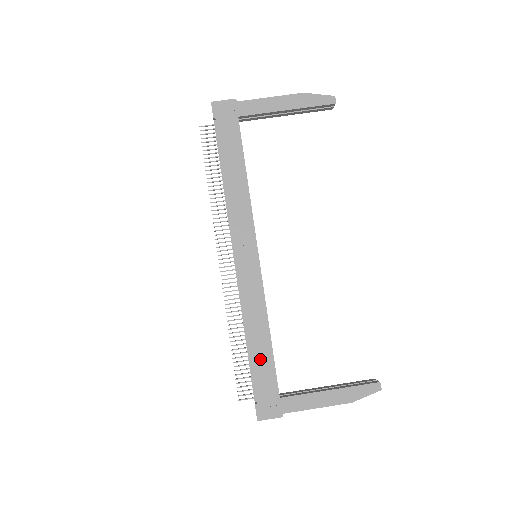
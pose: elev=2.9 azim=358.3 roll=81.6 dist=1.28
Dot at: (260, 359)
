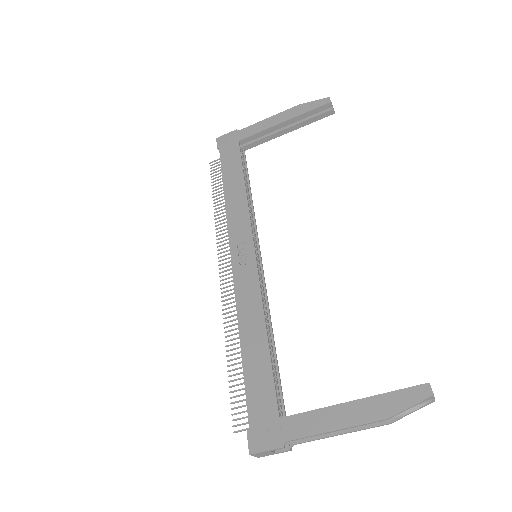
Dot at: (254, 367)
